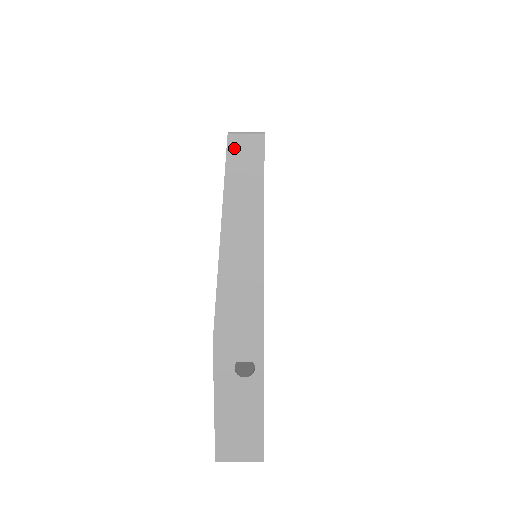
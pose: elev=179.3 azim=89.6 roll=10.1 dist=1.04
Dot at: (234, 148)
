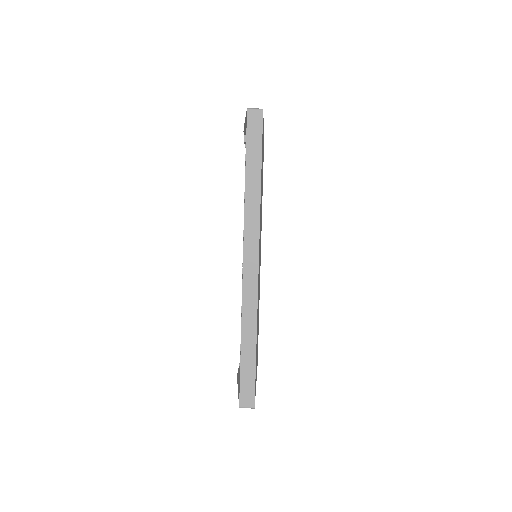
Dot at: occluded
